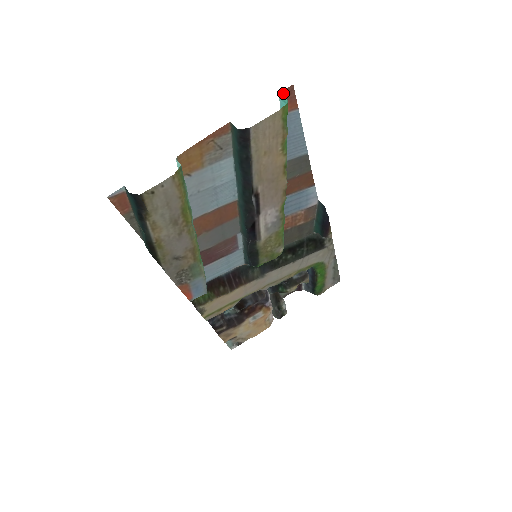
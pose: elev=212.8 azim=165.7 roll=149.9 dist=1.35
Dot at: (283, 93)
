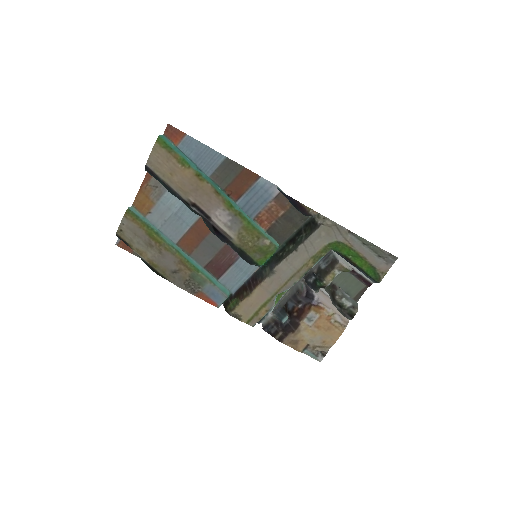
Dot at: (167, 132)
